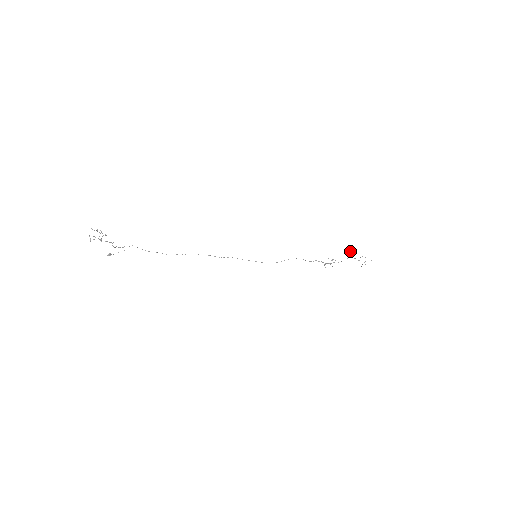
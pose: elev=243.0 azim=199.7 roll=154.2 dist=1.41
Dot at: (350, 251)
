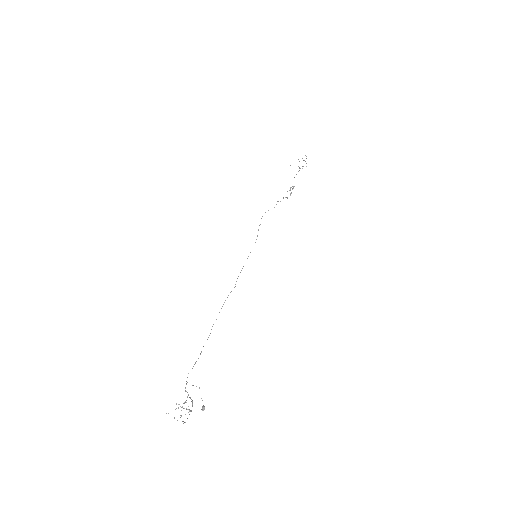
Dot at: occluded
